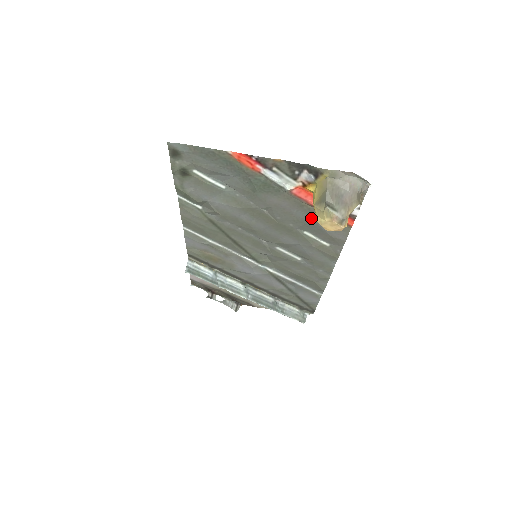
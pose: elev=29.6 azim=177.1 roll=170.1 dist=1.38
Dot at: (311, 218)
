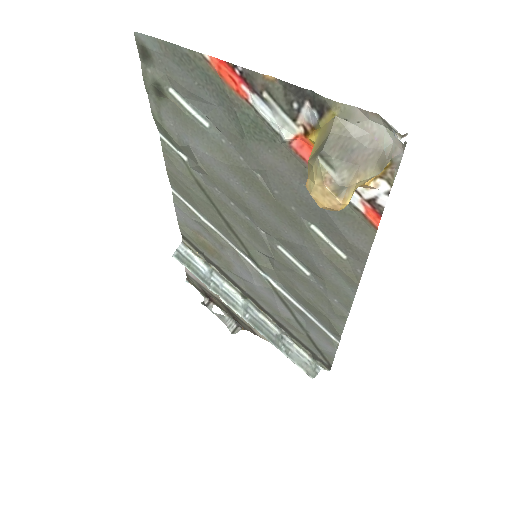
Dot at: occluded
